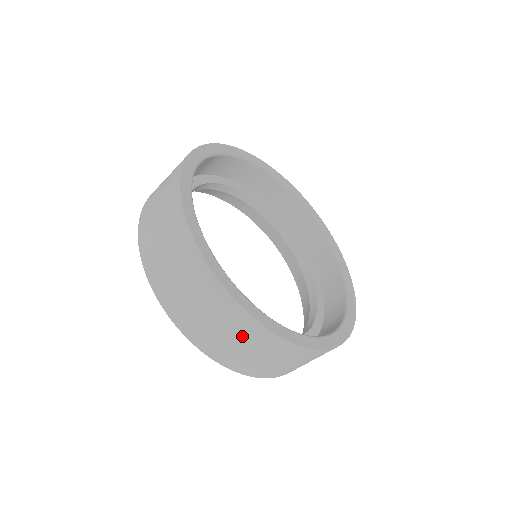
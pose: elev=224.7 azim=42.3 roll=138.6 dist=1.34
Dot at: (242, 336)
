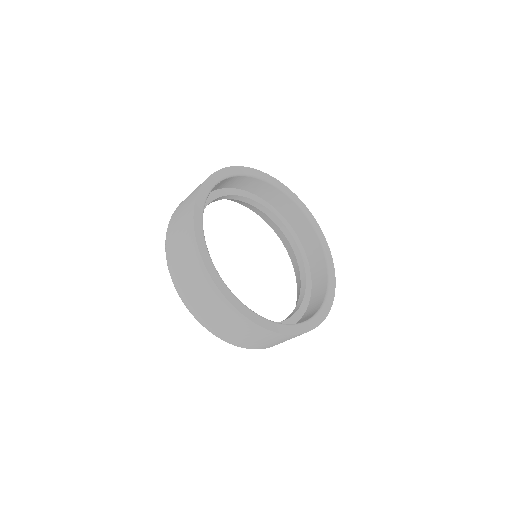
Dot at: (198, 281)
